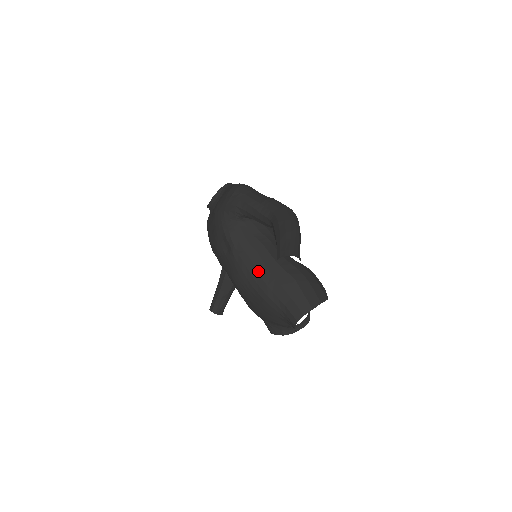
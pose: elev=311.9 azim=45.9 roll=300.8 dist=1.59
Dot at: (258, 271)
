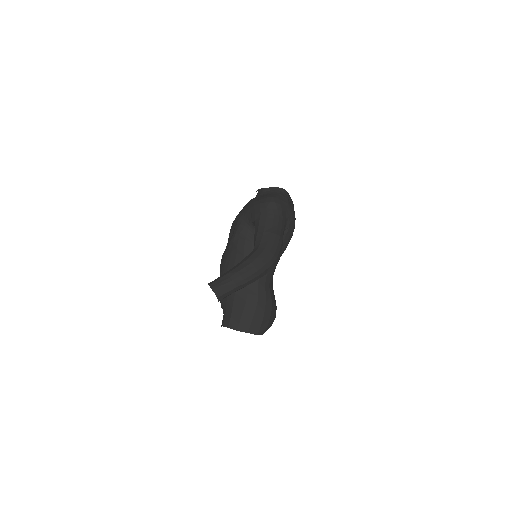
Dot at: occluded
